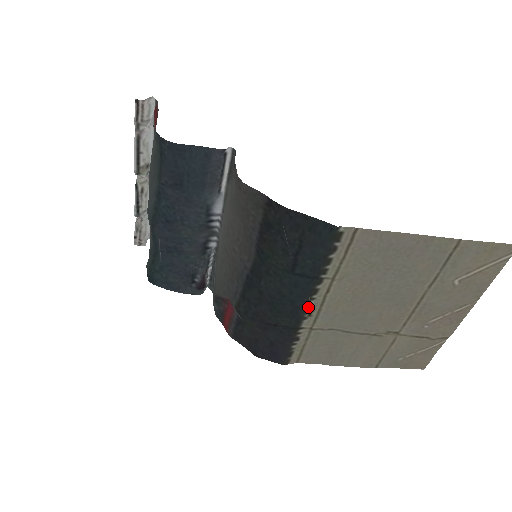
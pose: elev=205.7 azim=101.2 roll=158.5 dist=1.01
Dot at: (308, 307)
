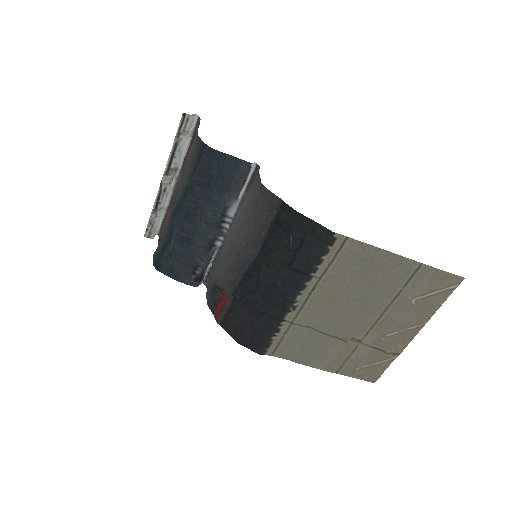
Dot at: (294, 301)
